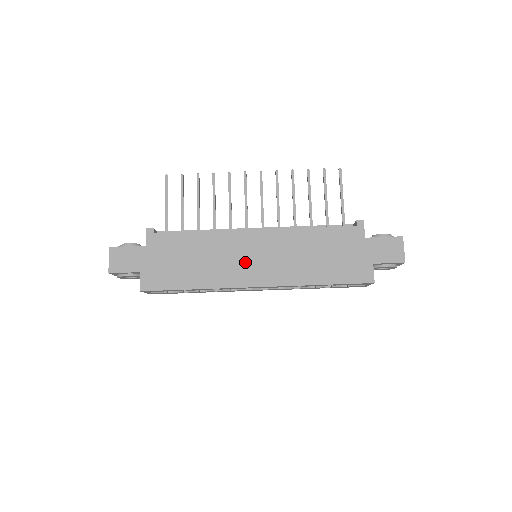
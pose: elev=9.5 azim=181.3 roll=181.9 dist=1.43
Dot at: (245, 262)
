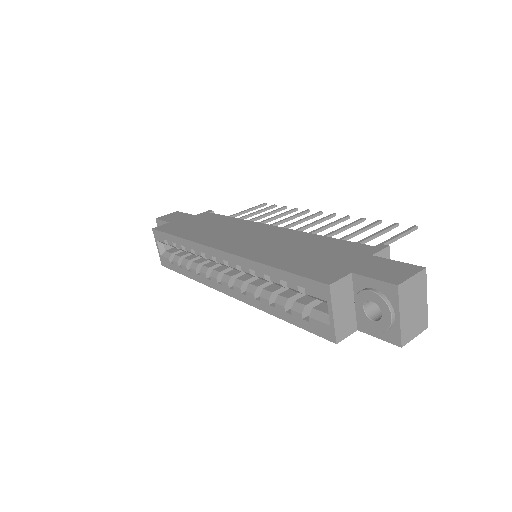
Dot at: (236, 236)
